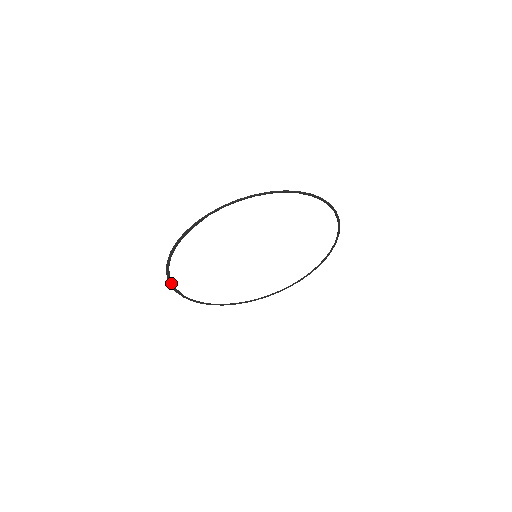
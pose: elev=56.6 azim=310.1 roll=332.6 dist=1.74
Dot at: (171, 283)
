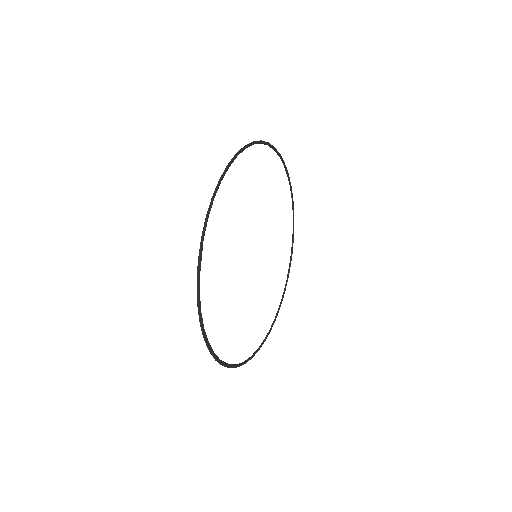
Dot at: (220, 361)
